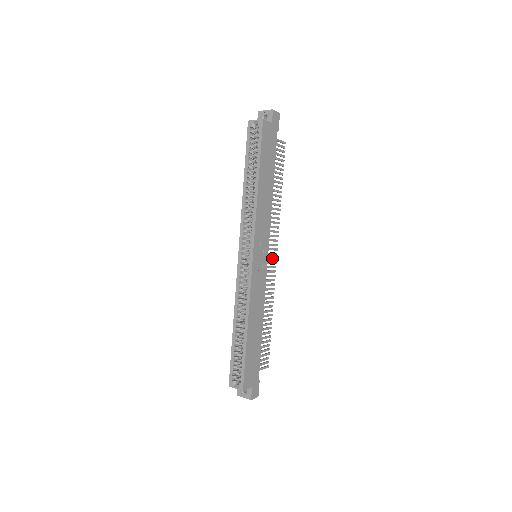
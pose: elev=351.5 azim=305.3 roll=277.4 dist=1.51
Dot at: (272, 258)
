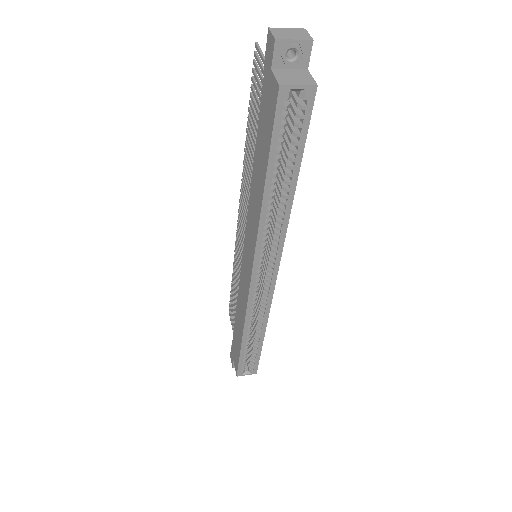
Dot at: (241, 224)
